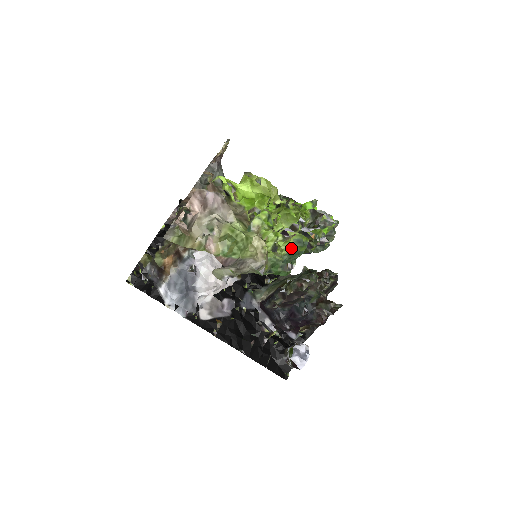
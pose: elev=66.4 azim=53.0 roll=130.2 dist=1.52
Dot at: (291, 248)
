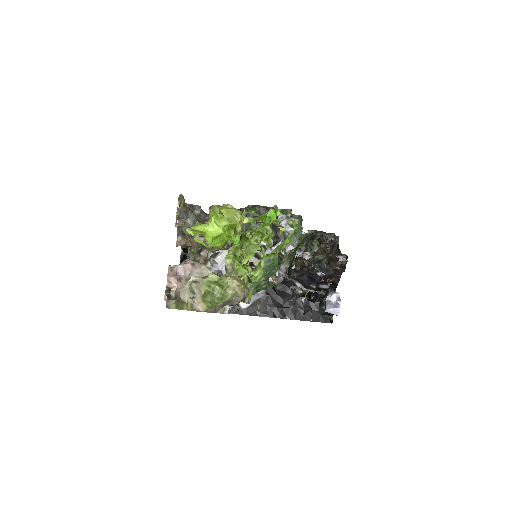
Dot at: (264, 269)
